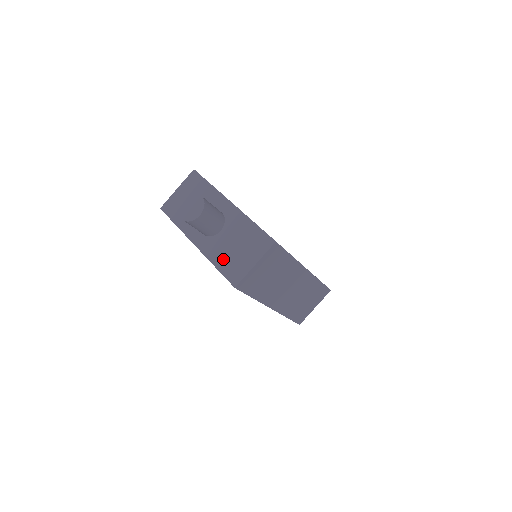
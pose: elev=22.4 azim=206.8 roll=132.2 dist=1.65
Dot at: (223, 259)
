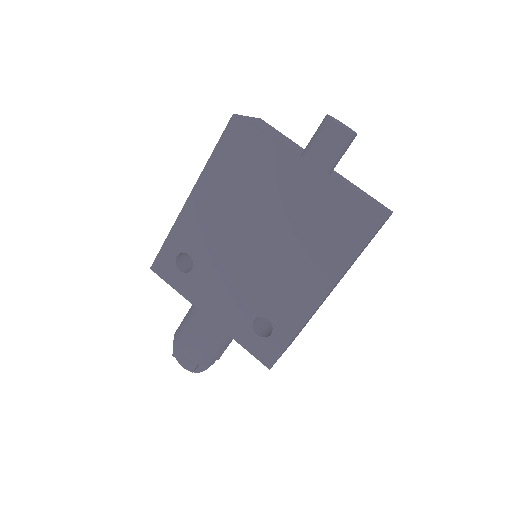
Dot at: (352, 194)
